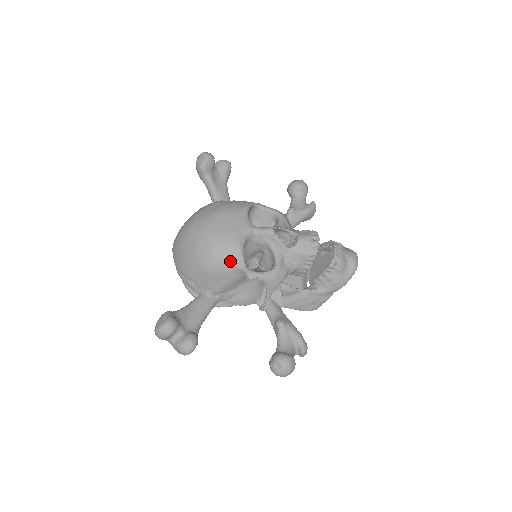
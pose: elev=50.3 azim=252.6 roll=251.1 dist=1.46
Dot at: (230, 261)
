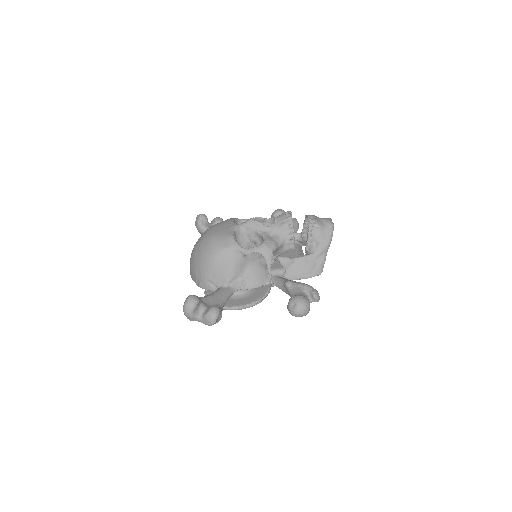
Dot at: (227, 247)
